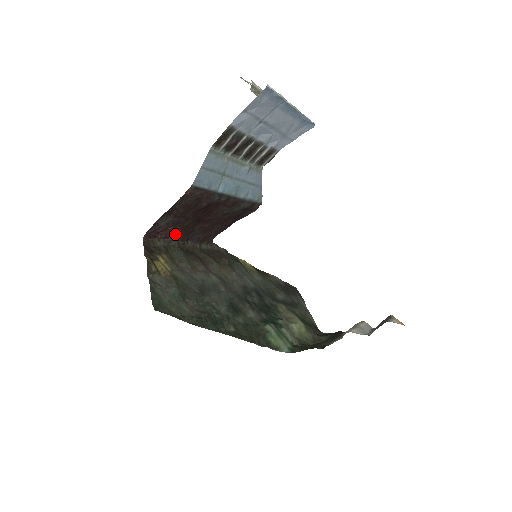
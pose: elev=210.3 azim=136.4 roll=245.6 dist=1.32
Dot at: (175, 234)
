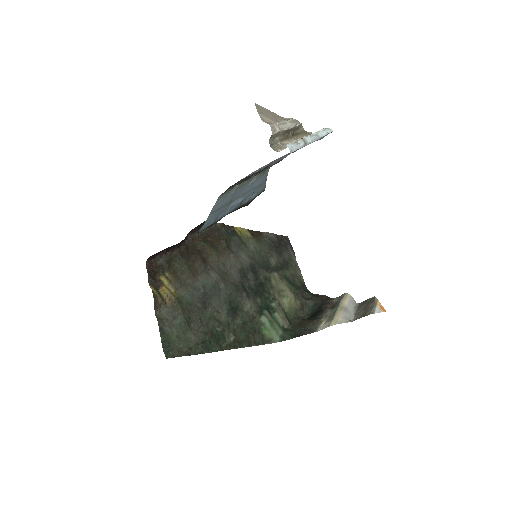
Dot at: (176, 245)
